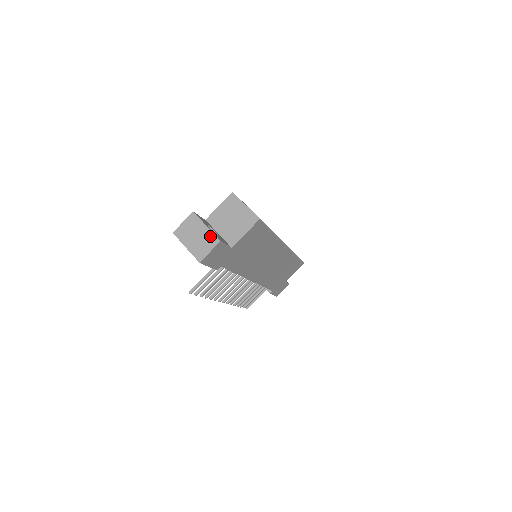
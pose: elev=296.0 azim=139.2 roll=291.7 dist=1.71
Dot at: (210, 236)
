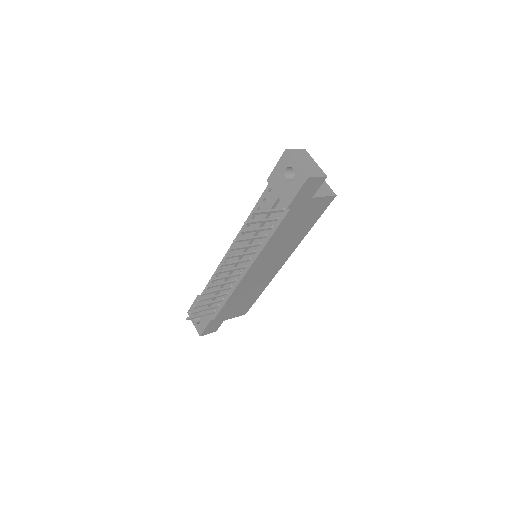
Dot at: (319, 169)
